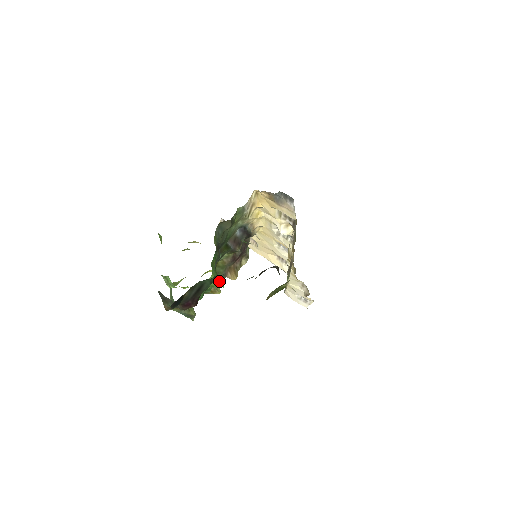
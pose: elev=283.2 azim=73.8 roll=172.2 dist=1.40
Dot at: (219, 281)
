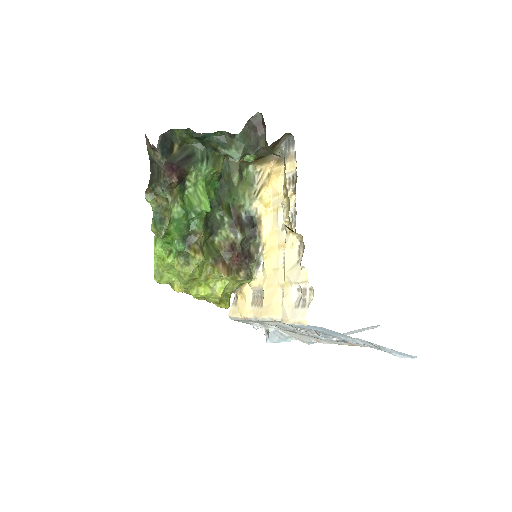
Dot at: occluded
